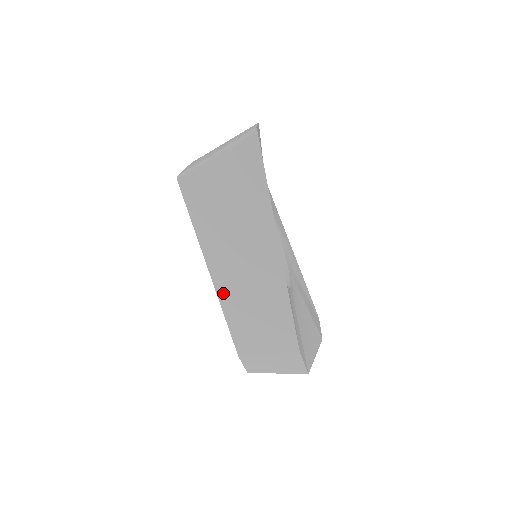
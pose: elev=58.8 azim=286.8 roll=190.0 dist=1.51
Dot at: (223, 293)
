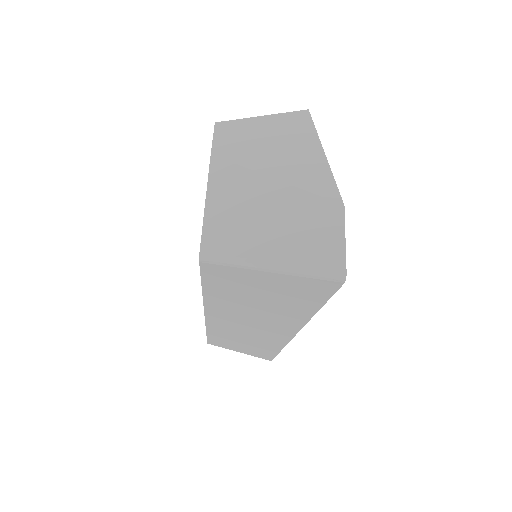
Dot at: (213, 323)
